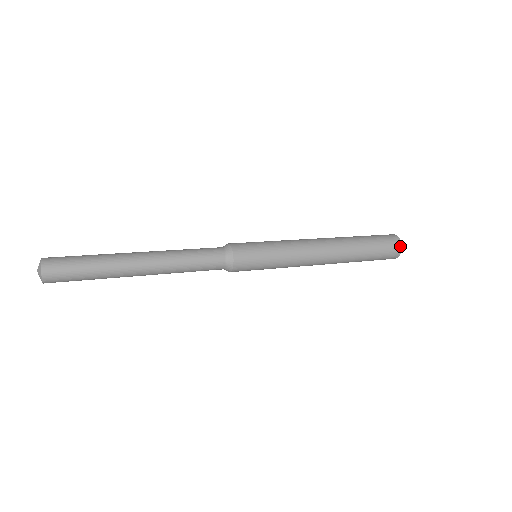
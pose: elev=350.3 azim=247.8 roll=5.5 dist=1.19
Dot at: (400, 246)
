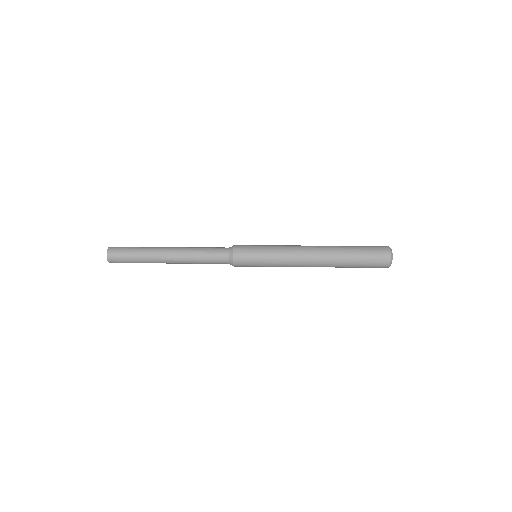
Dot at: (388, 251)
